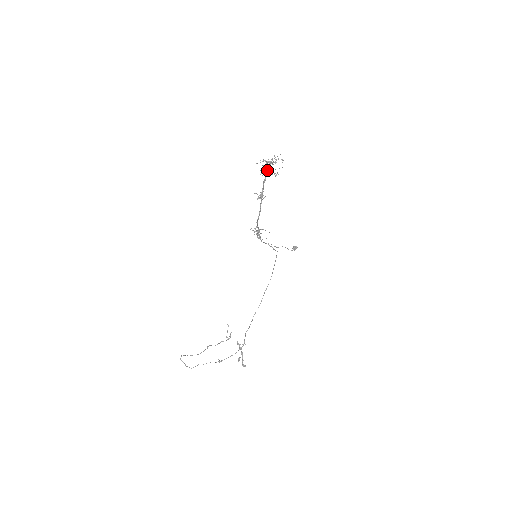
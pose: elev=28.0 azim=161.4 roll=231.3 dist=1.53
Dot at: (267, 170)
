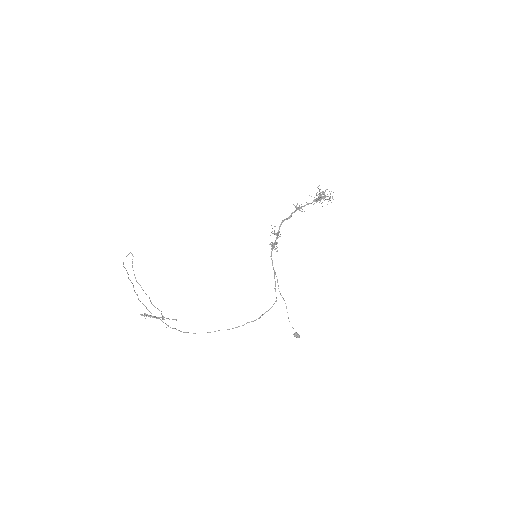
Dot at: (317, 199)
